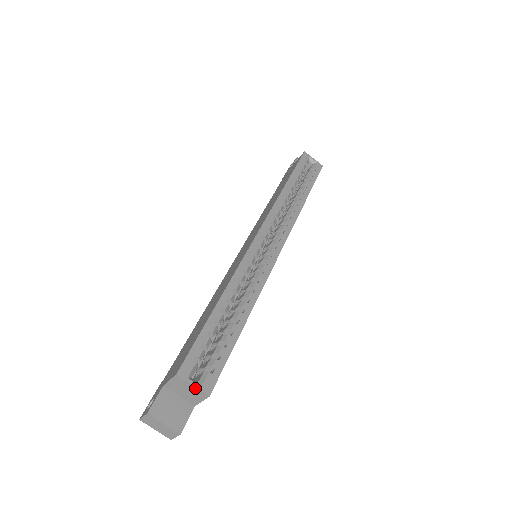
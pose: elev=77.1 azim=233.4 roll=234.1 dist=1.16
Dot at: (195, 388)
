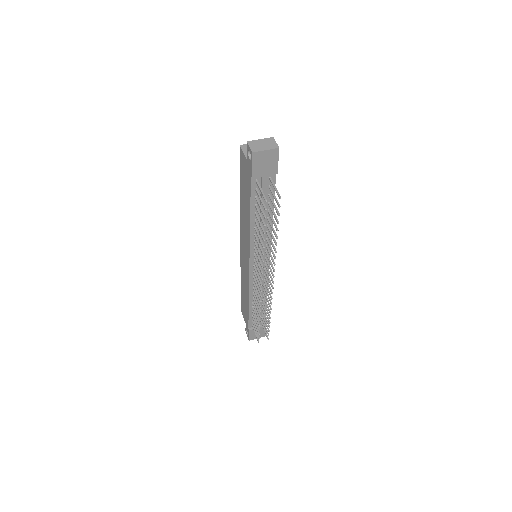
Dot at: occluded
